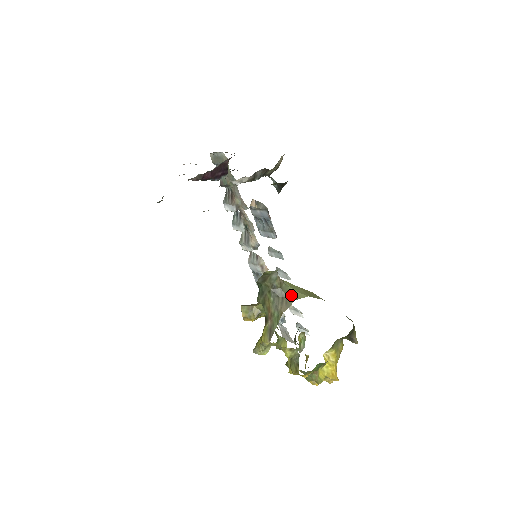
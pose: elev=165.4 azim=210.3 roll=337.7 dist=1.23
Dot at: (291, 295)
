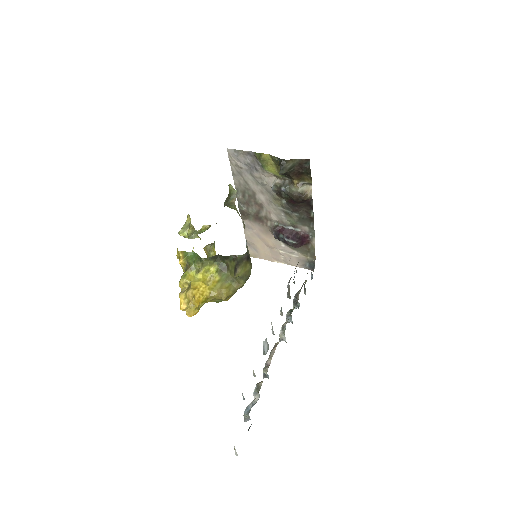
Dot at: (229, 207)
